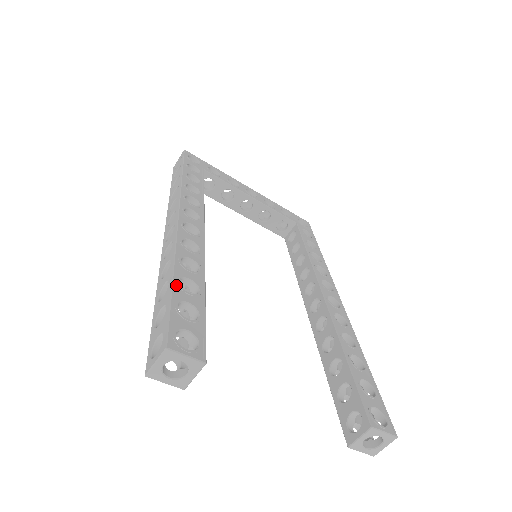
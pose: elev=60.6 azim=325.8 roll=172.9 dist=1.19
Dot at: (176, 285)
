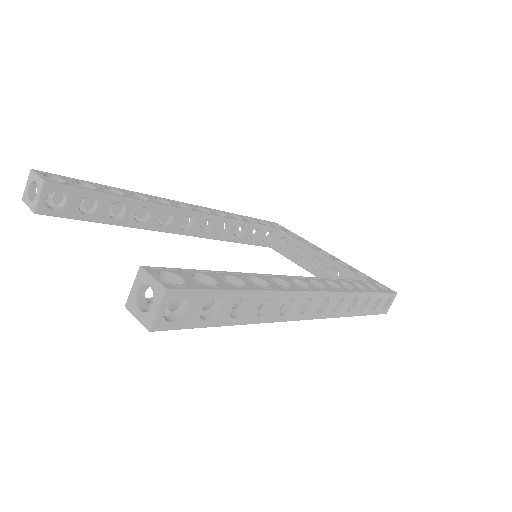
Dot at: (103, 186)
